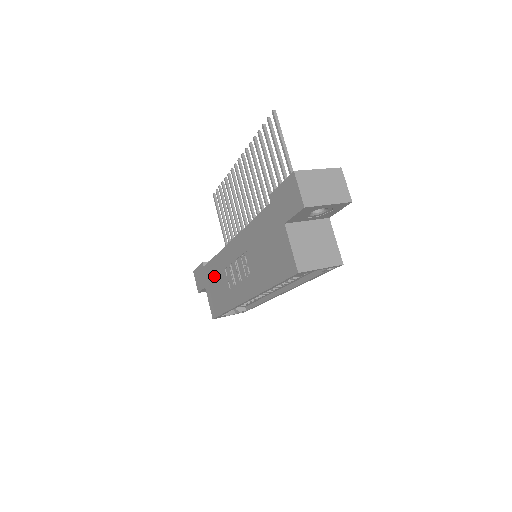
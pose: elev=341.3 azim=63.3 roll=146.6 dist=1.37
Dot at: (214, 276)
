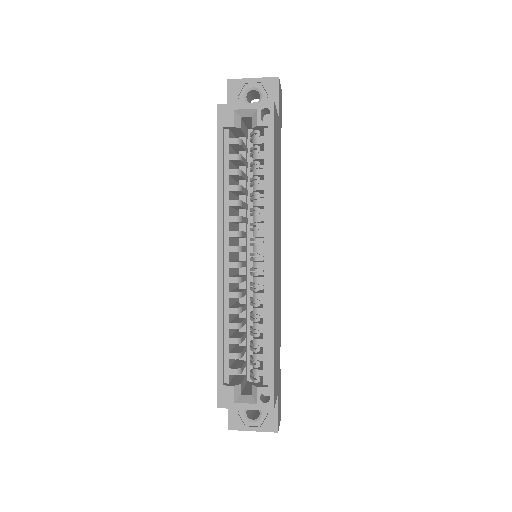
Dot at: occluded
